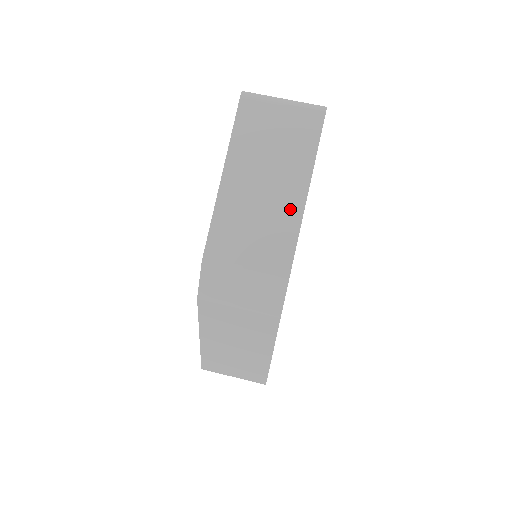
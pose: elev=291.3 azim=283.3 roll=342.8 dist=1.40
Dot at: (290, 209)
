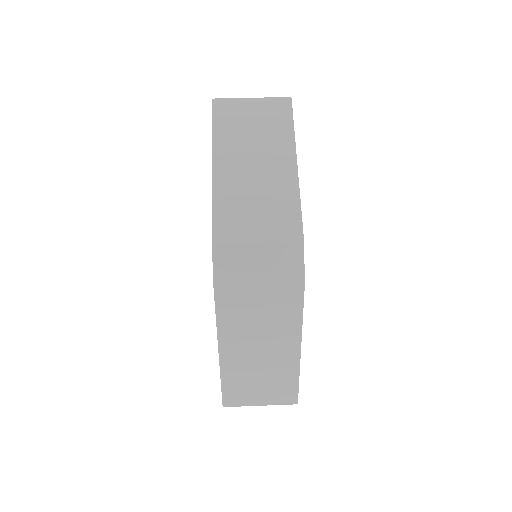
Dot at: (285, 179)
